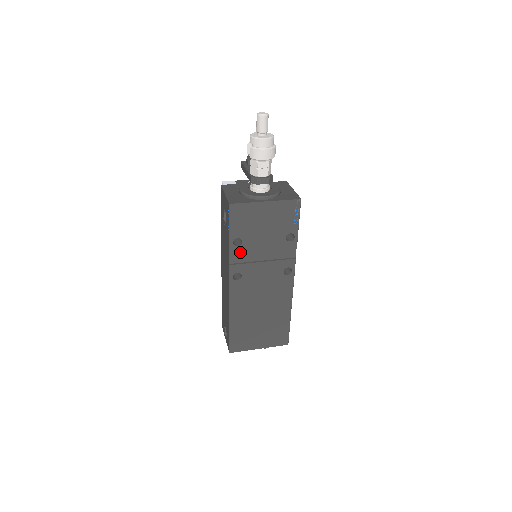
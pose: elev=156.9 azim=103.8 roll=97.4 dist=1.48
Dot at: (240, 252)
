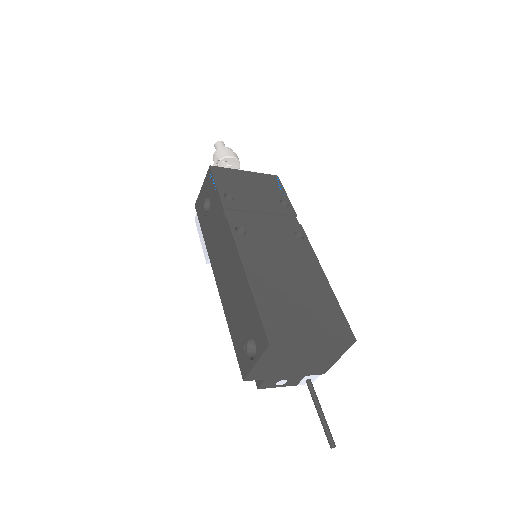
Dot at: (235, 207)
